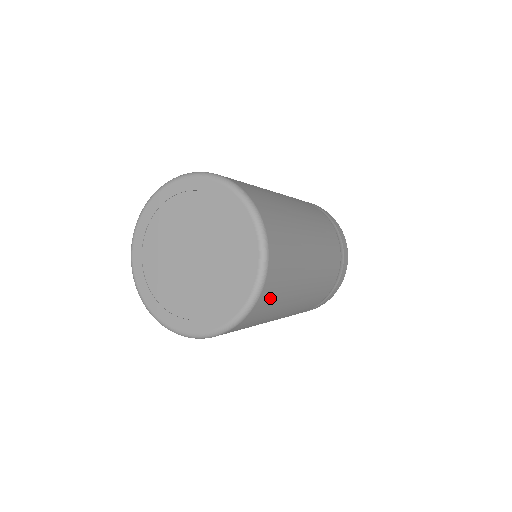
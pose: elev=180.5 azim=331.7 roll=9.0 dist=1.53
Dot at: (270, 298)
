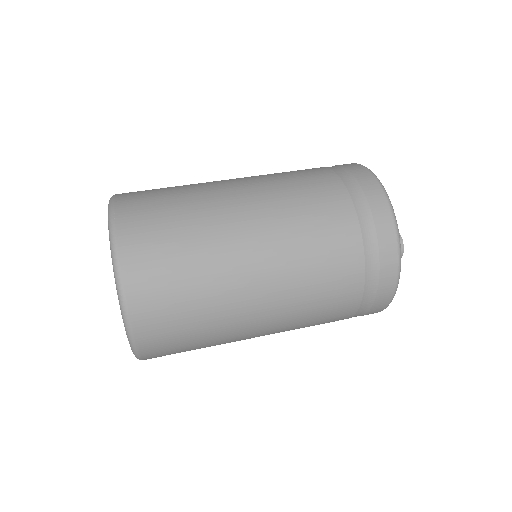
Dot at: (169, 349)
